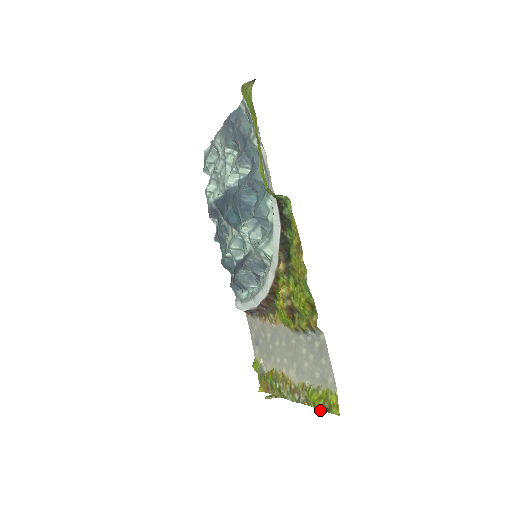
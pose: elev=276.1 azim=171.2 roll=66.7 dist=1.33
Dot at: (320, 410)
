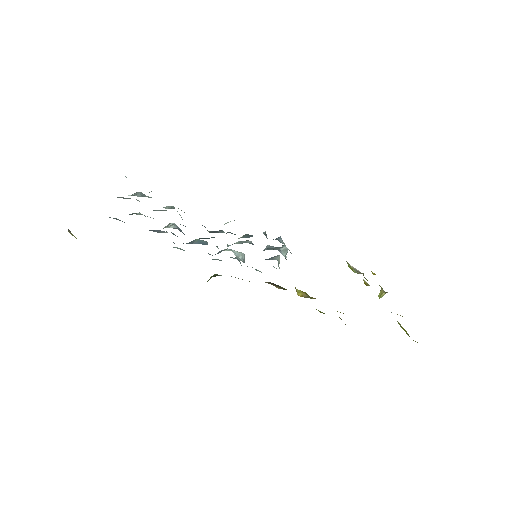
Dot at: occluded
